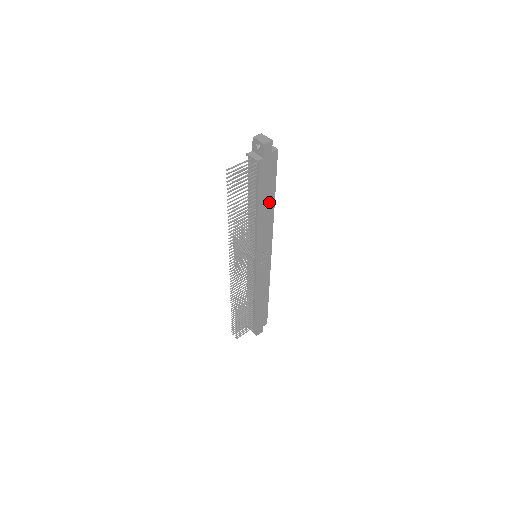
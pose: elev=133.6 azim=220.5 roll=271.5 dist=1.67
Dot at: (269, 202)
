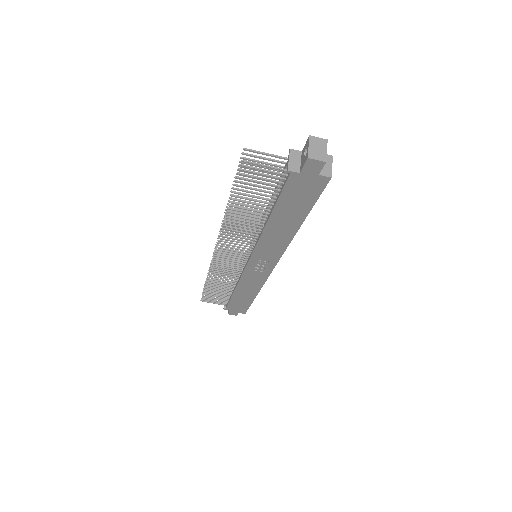
Dot at: (291, 222)
